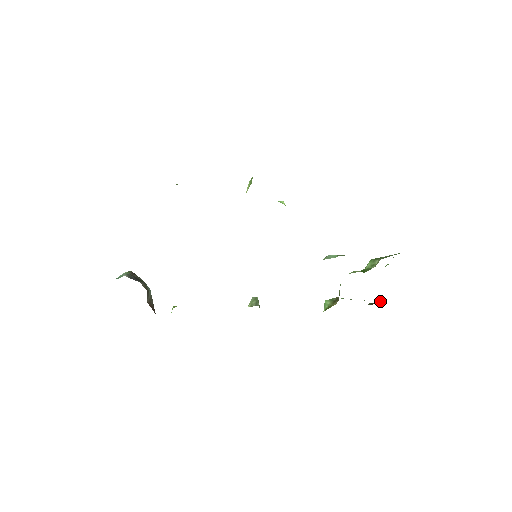
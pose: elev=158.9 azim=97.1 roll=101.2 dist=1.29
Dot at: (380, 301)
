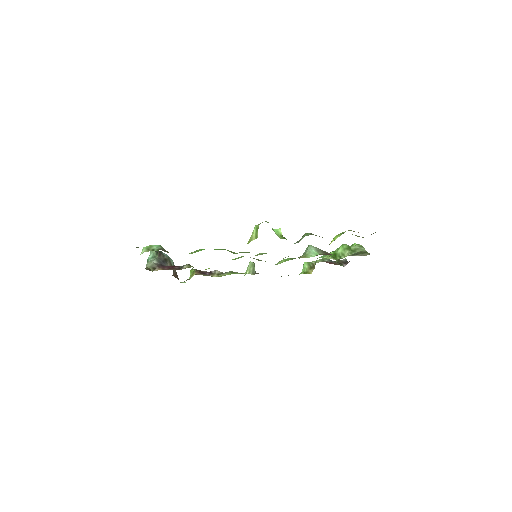
Dot at: (345, 264)
